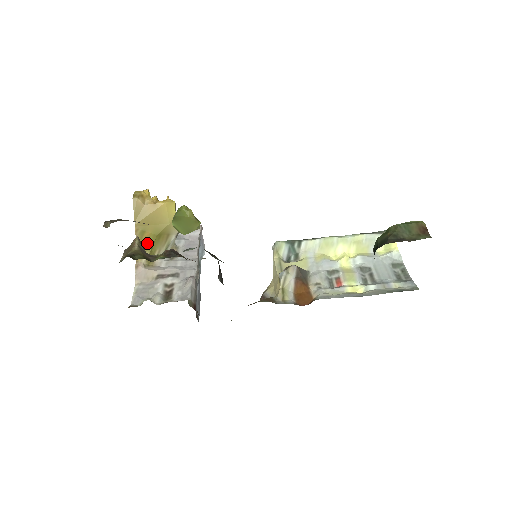
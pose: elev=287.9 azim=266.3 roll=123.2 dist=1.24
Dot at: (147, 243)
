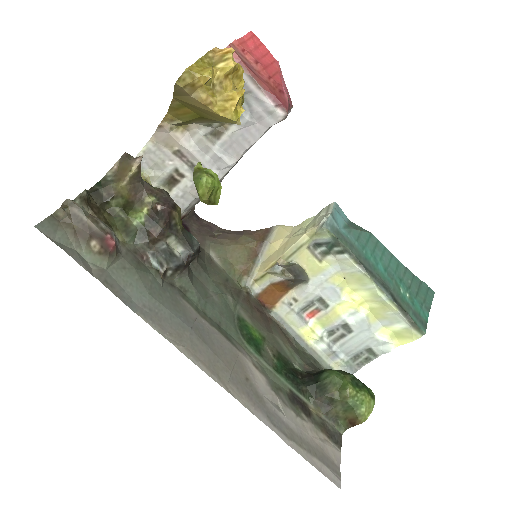
Dot at: (184, 115)
